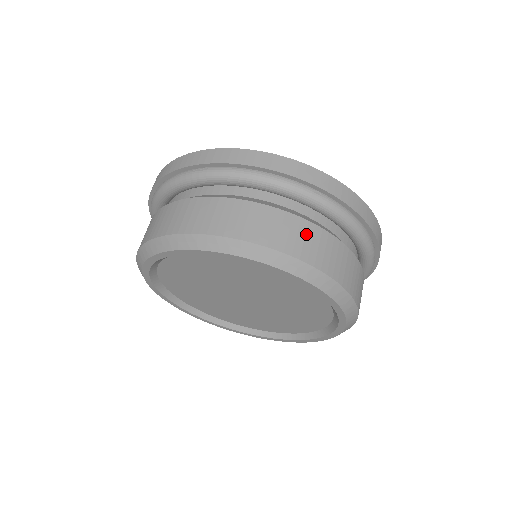
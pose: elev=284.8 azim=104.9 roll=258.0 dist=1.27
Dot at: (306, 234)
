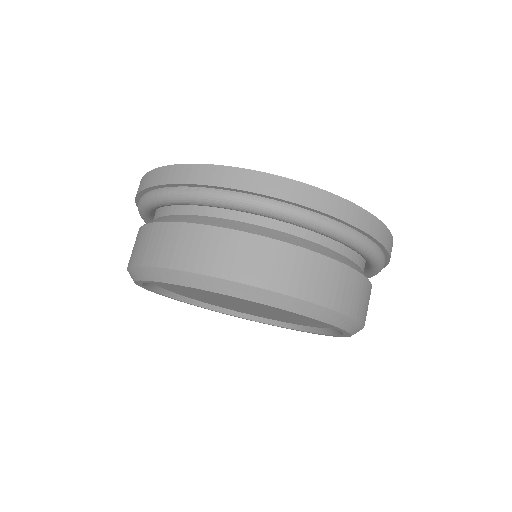
Dot at: (311, 268)
